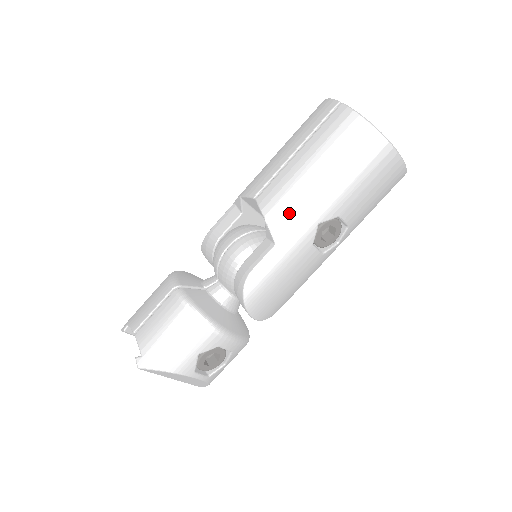
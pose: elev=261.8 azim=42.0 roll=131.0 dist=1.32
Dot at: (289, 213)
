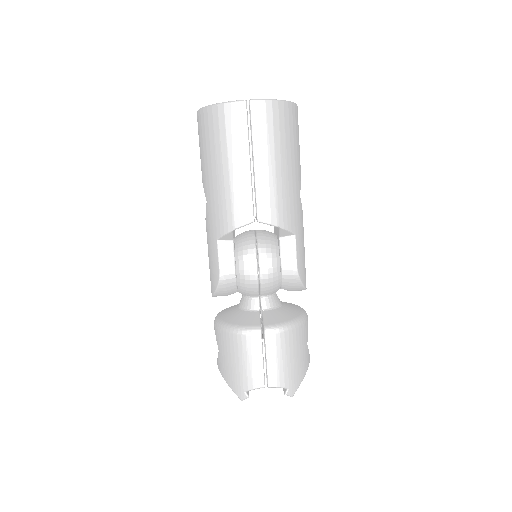
Dot at: (288, 207)
